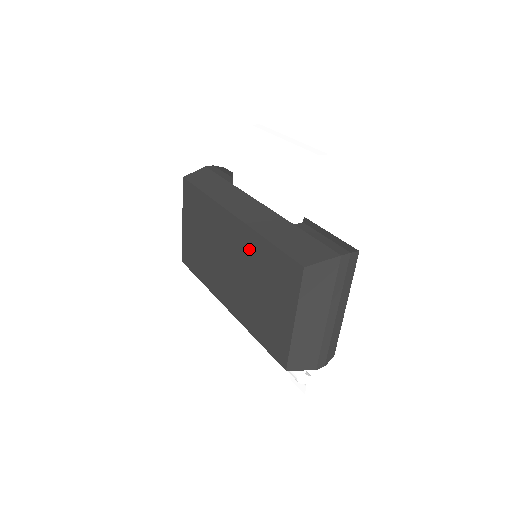
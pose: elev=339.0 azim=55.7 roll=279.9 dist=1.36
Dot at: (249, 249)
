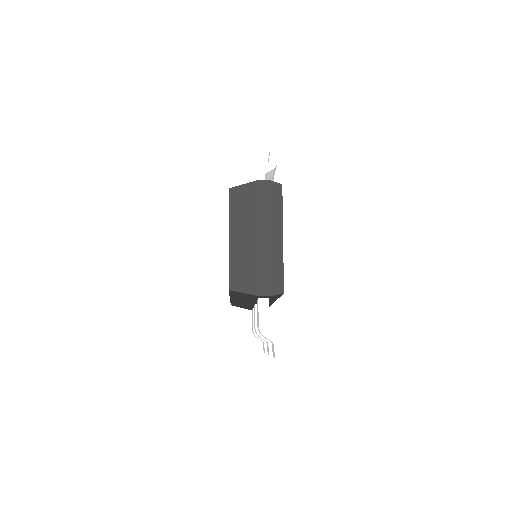
Dot at: occluded
